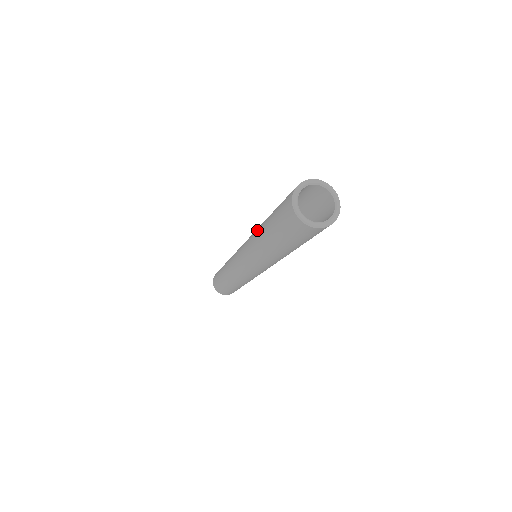
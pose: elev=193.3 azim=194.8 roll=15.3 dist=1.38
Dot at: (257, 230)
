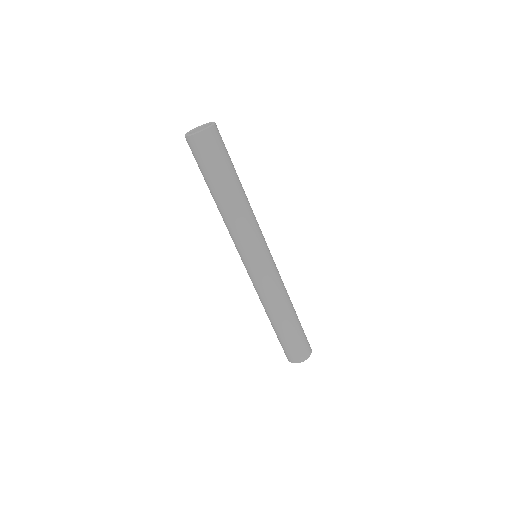
Dot at: occluded
